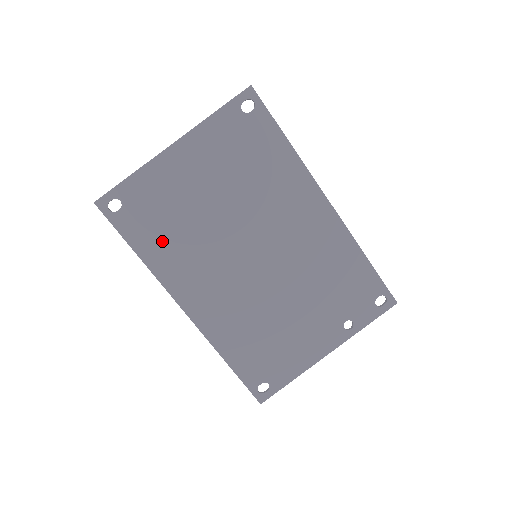
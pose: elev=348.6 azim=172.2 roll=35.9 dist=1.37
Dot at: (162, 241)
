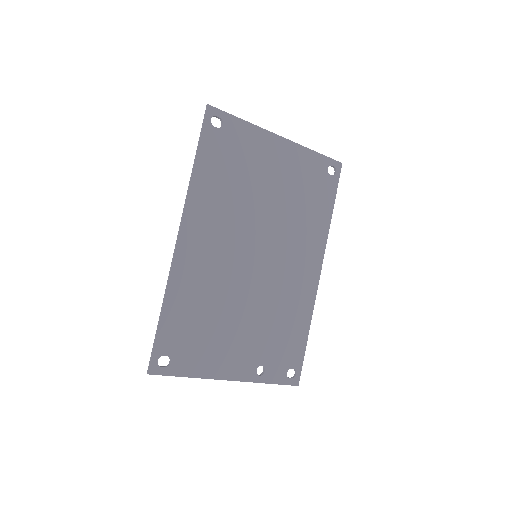
Dot at: (218, 177)
